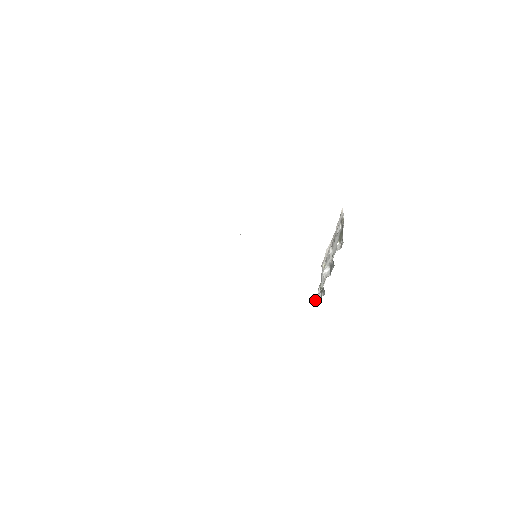
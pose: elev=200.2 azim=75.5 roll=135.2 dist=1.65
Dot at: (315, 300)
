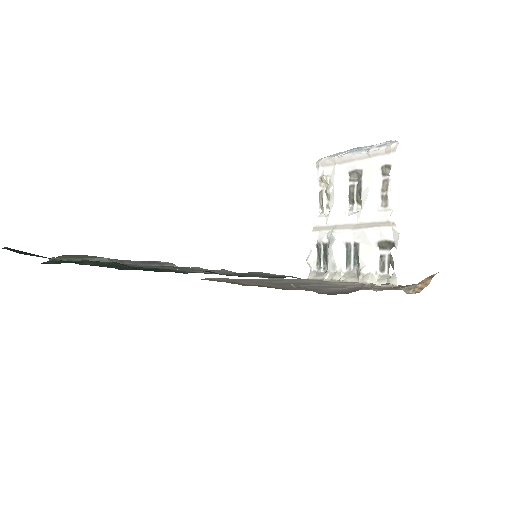
Dot at: (310, 264)
